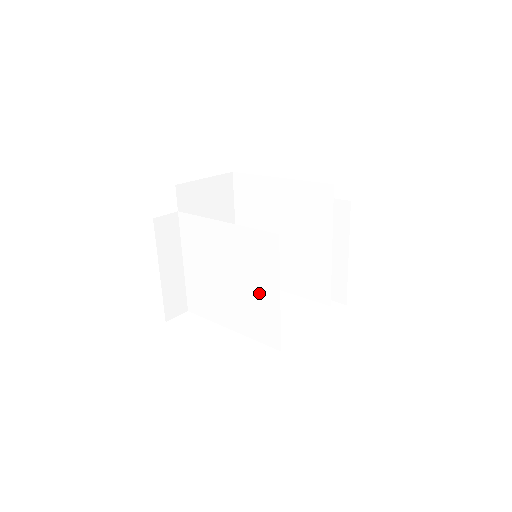
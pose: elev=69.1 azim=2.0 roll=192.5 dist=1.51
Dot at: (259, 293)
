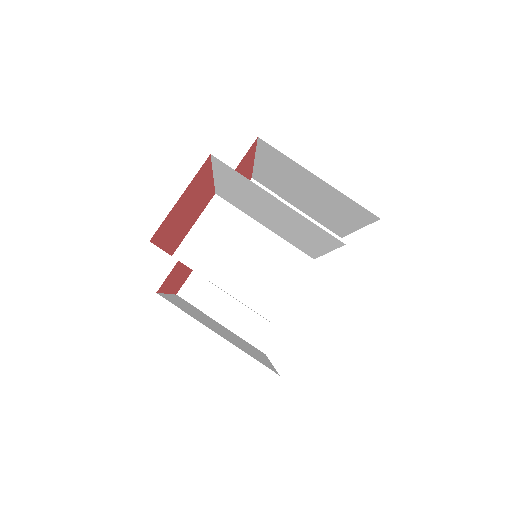
Dot at: occluded
